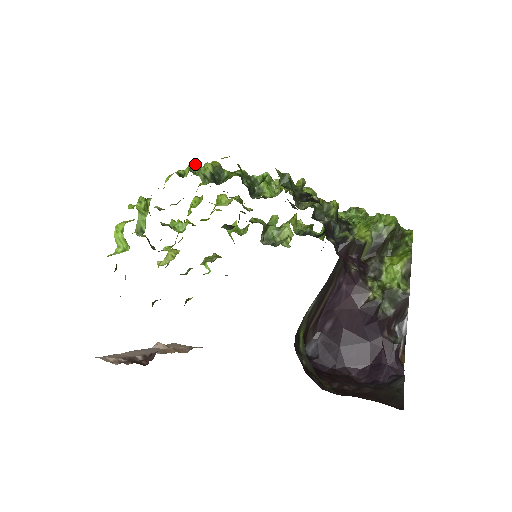
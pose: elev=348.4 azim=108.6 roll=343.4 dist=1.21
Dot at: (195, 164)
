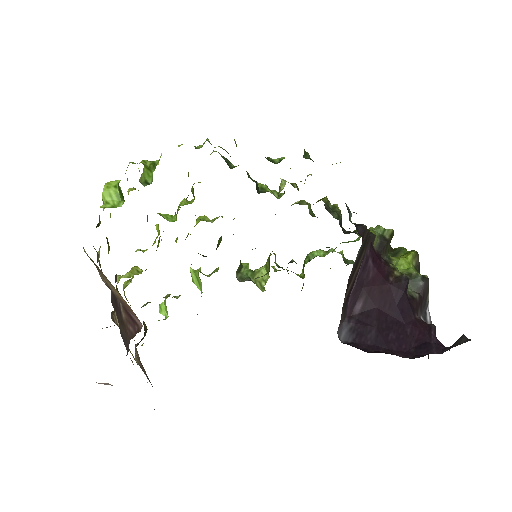
Dot at: (209, 141)
